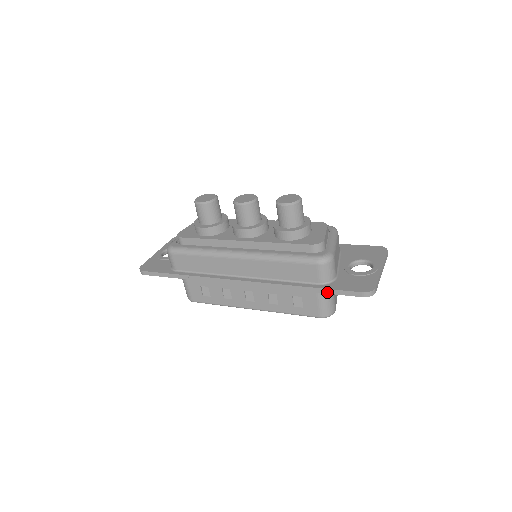
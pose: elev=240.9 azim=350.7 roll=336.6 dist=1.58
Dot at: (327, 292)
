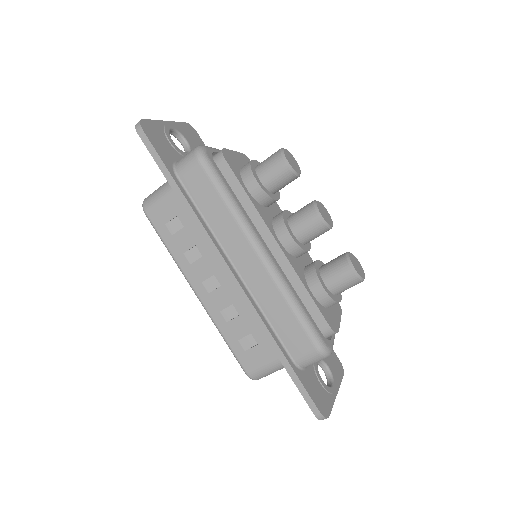
Dot at: (293, 377)
